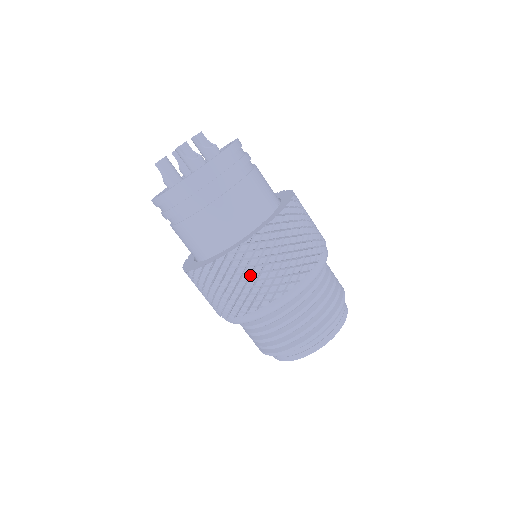
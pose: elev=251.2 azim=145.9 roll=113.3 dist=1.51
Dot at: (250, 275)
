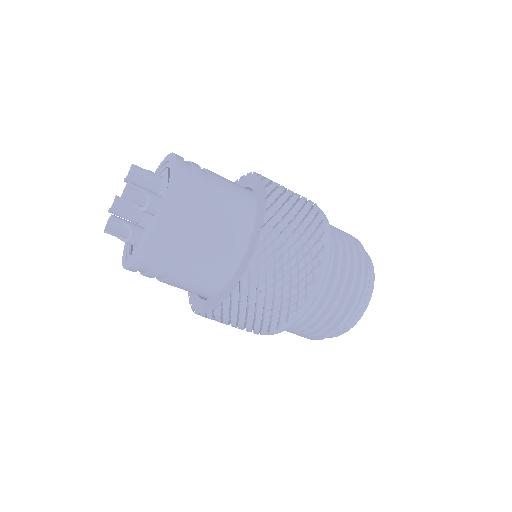
Dot at: occluded
